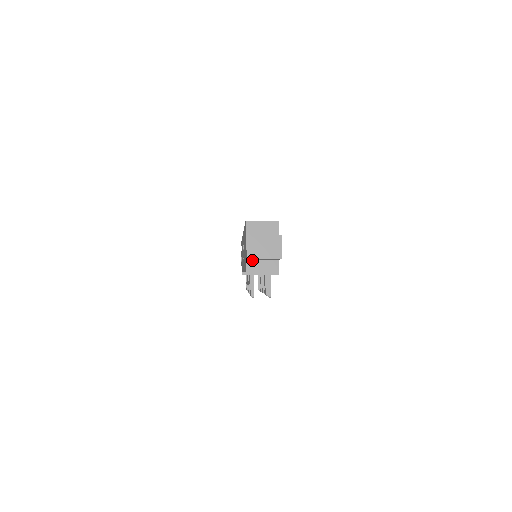
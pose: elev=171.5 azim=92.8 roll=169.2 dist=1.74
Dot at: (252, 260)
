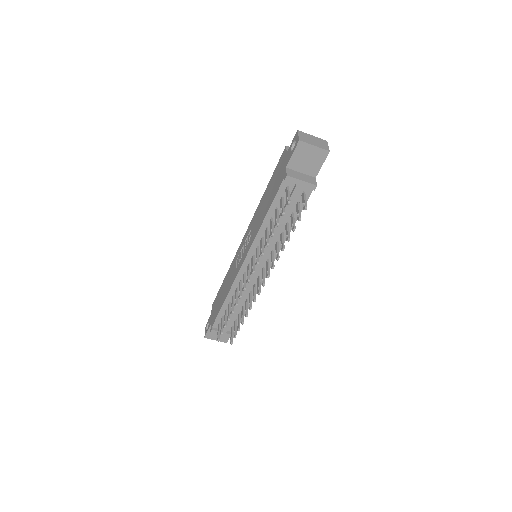
Dot at: (292, 170)
